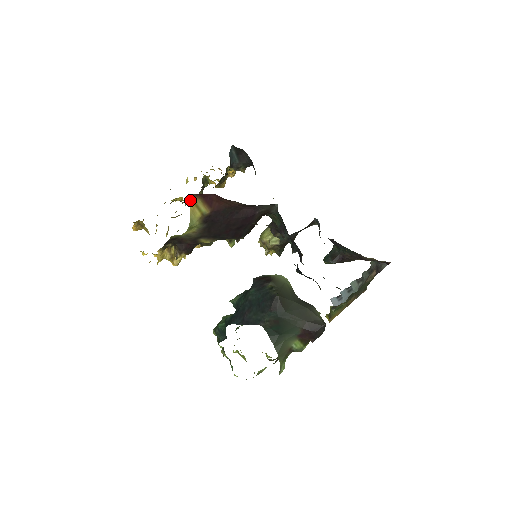
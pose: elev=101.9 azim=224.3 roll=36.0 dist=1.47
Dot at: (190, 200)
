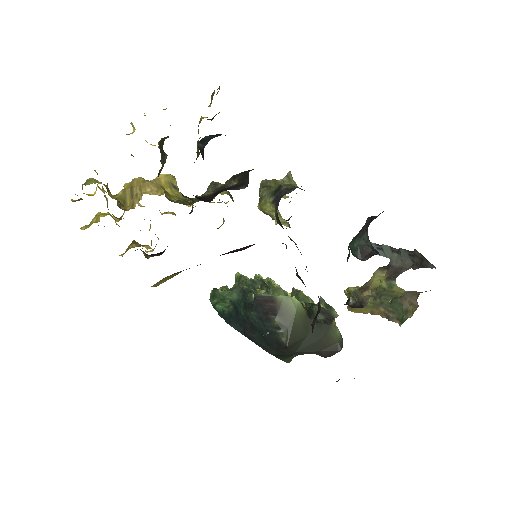
Dot at: occluded
